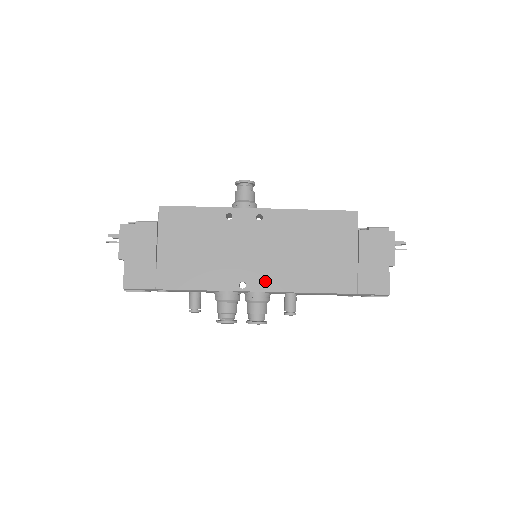
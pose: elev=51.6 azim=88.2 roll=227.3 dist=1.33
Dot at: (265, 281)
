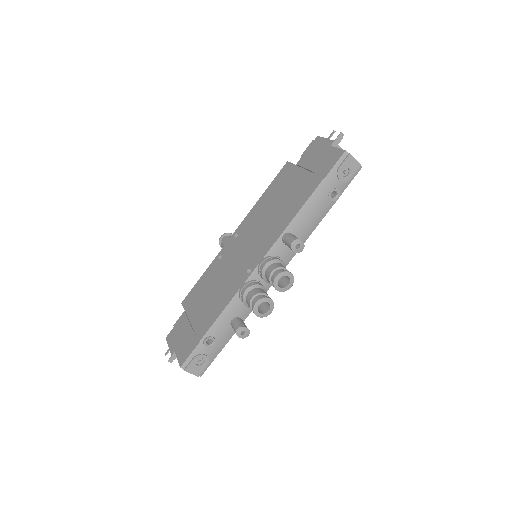
Dot at: (261, 252)
